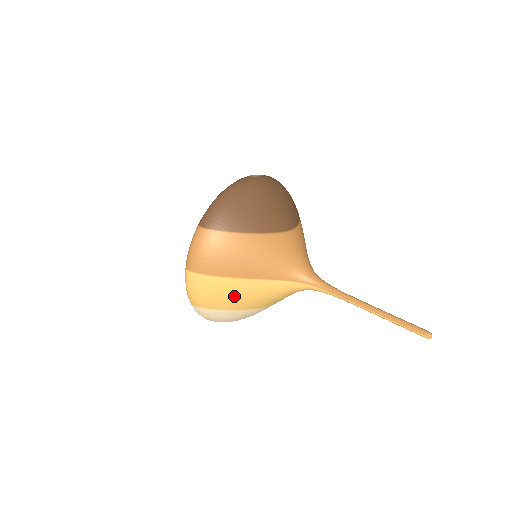
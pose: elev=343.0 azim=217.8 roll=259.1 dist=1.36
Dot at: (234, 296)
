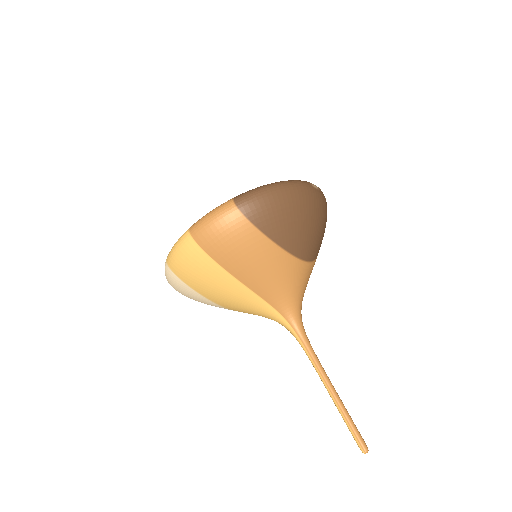
Dot at: (214, 286)
